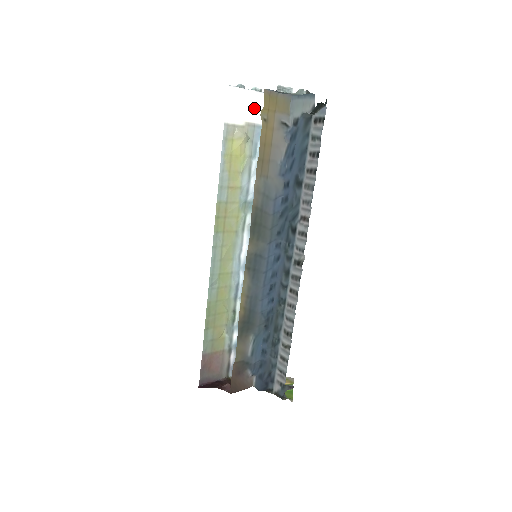
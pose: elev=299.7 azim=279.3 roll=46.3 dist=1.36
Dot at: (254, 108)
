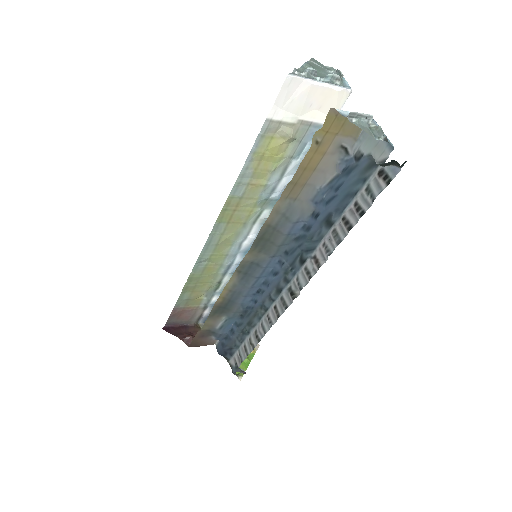
Dot at: (318, 104)
